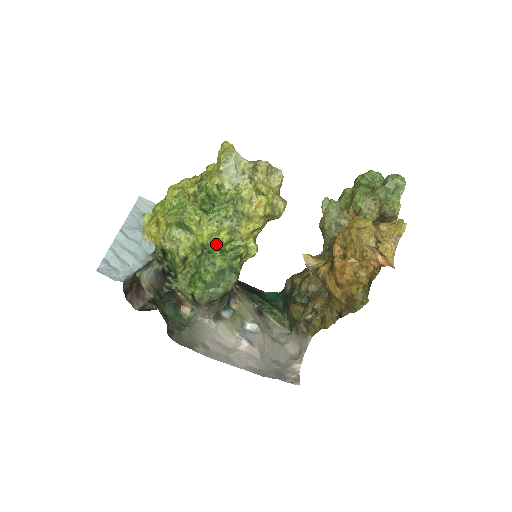
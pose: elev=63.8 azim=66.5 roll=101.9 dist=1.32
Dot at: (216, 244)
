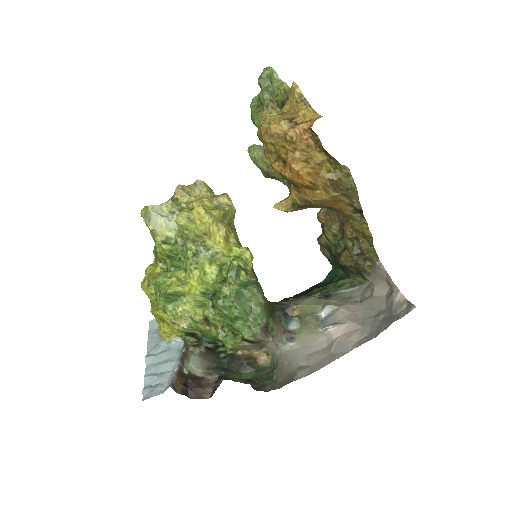
Dot at: (213, 282)
